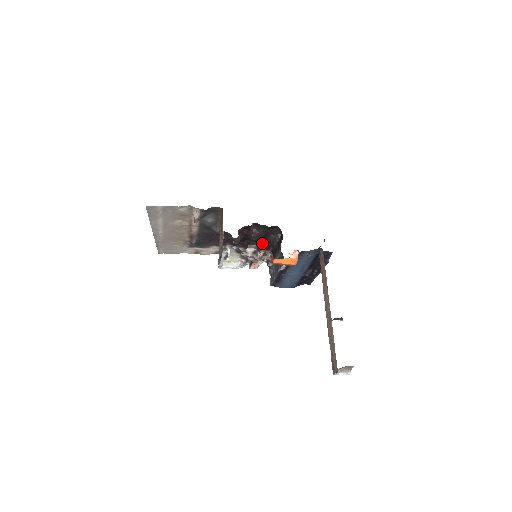
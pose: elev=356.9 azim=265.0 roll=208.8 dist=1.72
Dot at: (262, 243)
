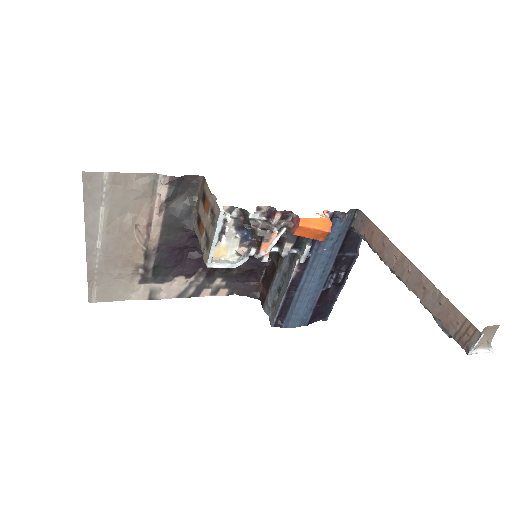
Dot at: (251, 263)
